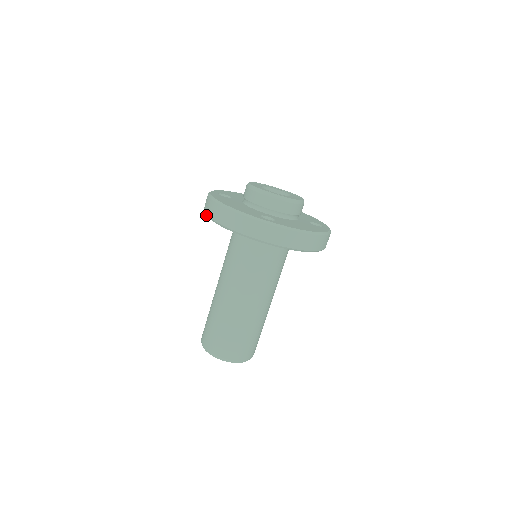
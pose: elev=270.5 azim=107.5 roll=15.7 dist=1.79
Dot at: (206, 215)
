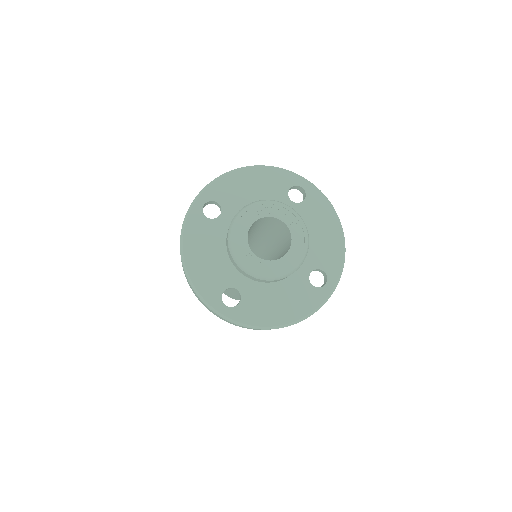
Dot at: occluded
